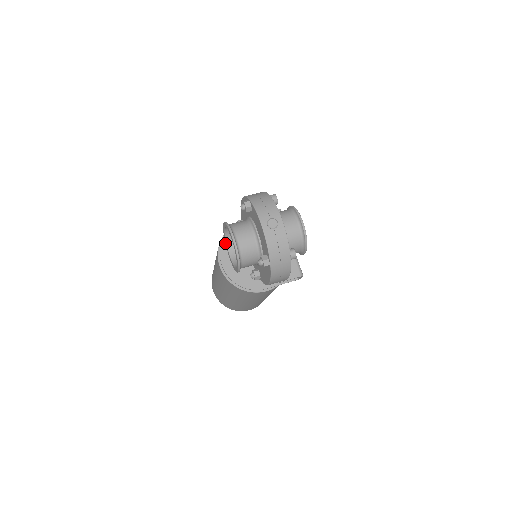
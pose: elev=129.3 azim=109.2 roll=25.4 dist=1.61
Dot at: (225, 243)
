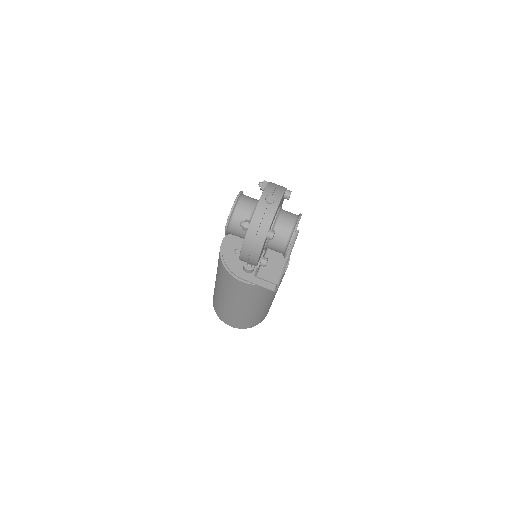
Dot at: occluded
